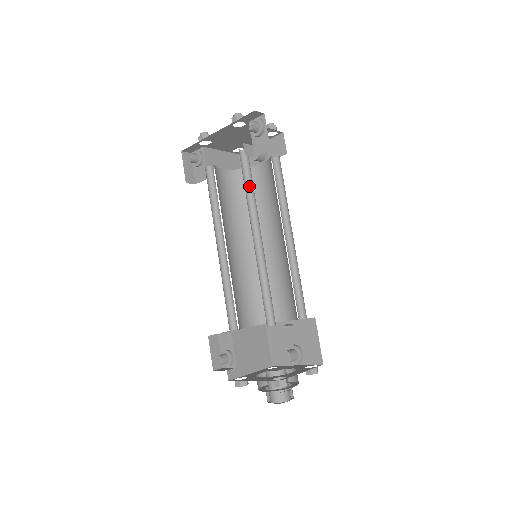
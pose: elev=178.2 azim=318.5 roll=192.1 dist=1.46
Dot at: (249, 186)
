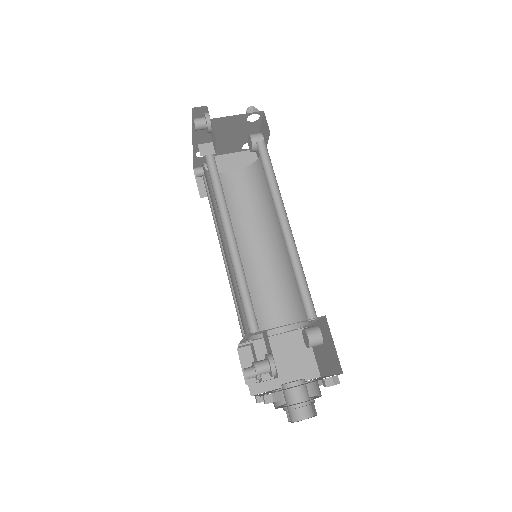
Dot at: (220, 185)
